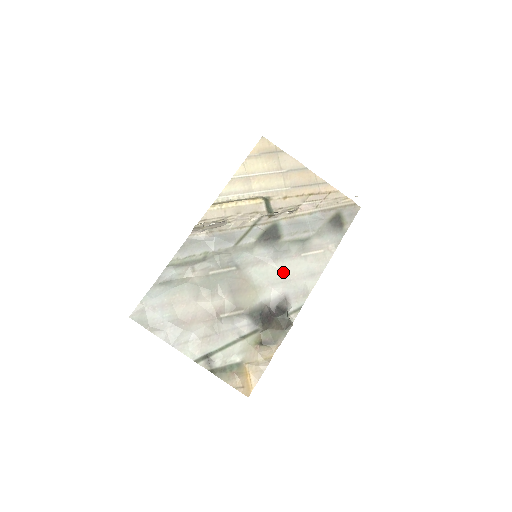
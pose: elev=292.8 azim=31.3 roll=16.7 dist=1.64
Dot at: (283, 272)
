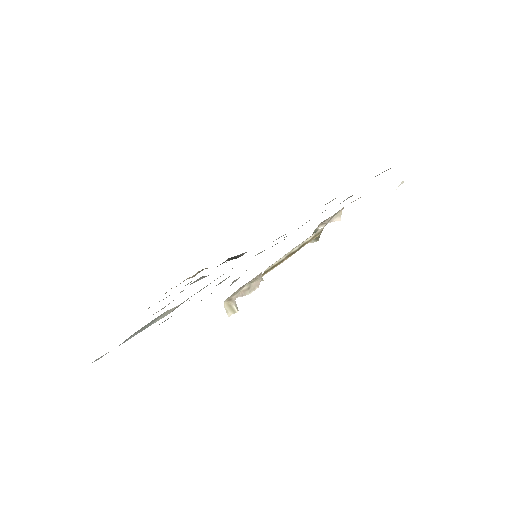
Dot at: occluded
